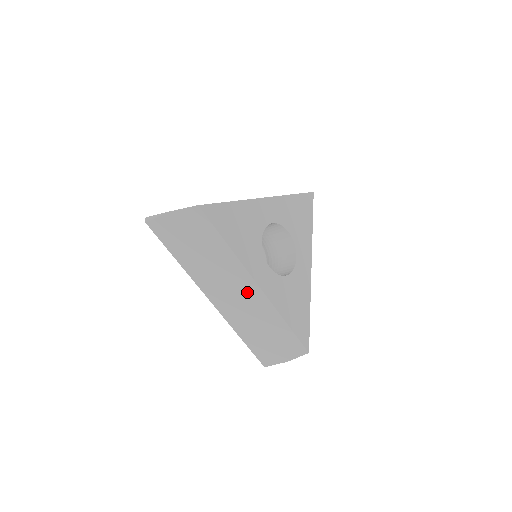
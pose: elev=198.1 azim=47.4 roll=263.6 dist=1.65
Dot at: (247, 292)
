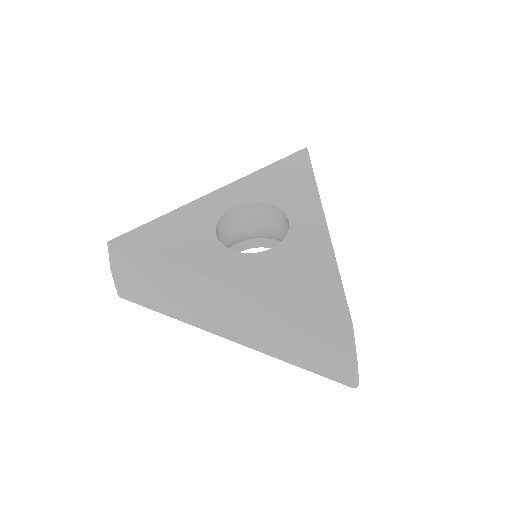
Dot at: (222, 297)
